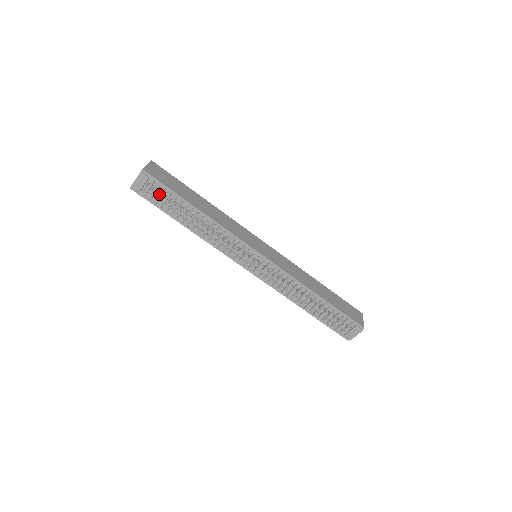
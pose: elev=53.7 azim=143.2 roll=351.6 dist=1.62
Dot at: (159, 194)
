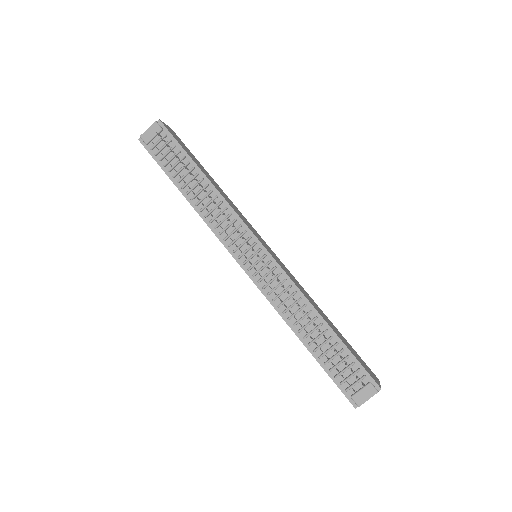
Dot at: (167, 150)
